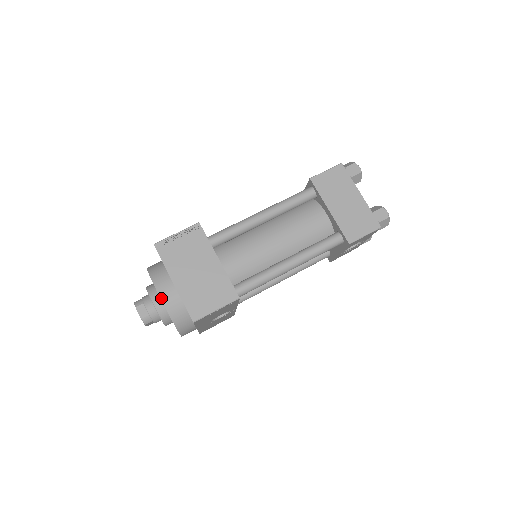
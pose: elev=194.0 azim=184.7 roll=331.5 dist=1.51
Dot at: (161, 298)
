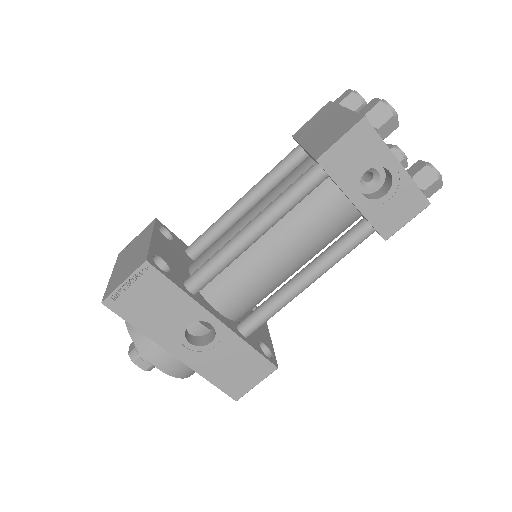
Dot at: occluded
